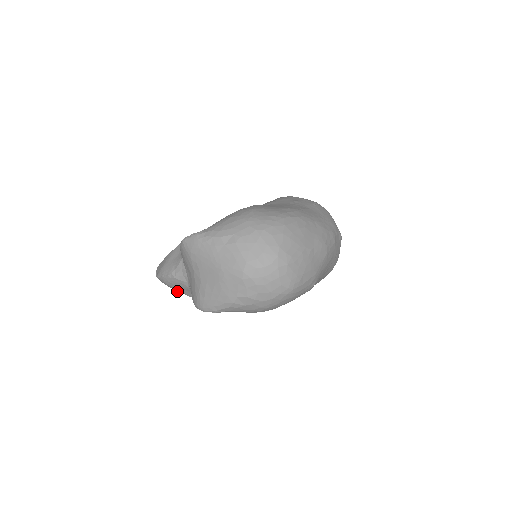
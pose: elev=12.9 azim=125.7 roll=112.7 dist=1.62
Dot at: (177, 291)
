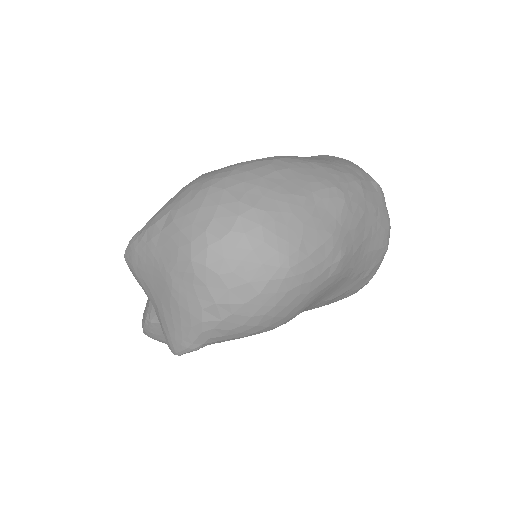
Dot at: occluded
